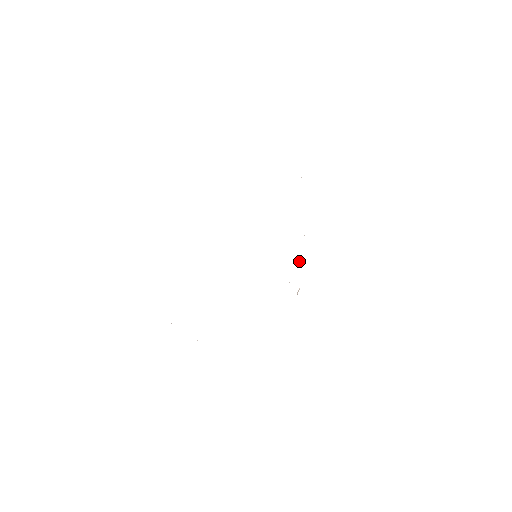
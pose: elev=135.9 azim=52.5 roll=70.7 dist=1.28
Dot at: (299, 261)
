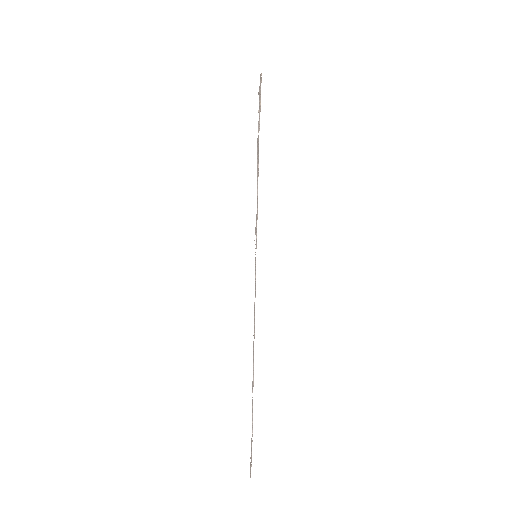
Dot at: occluded
